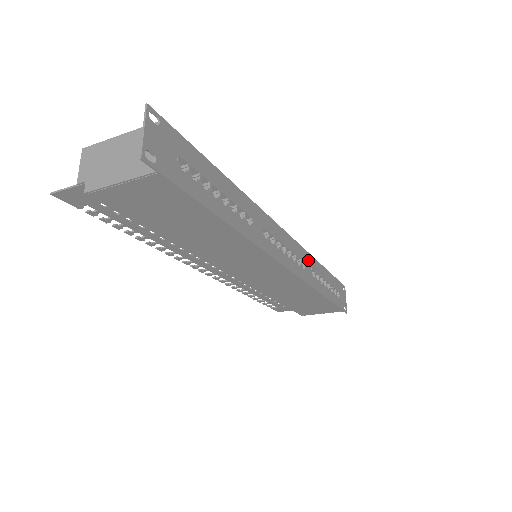
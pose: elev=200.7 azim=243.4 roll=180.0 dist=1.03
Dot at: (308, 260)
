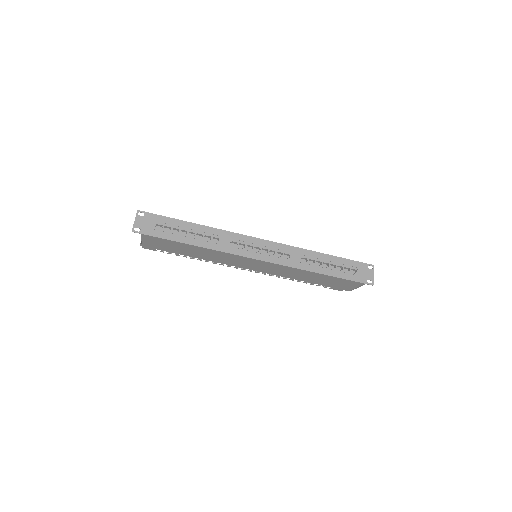
Dot at: (296, 252)
